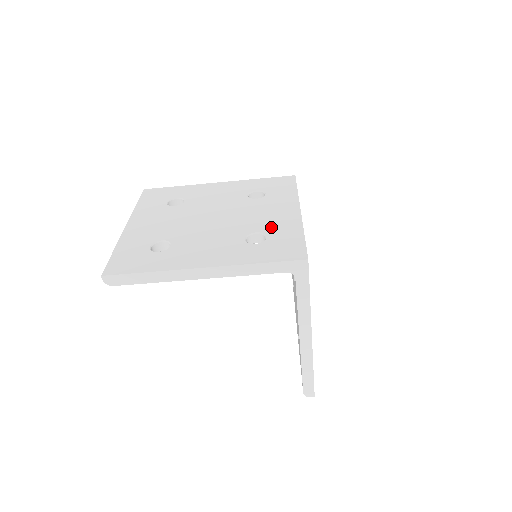
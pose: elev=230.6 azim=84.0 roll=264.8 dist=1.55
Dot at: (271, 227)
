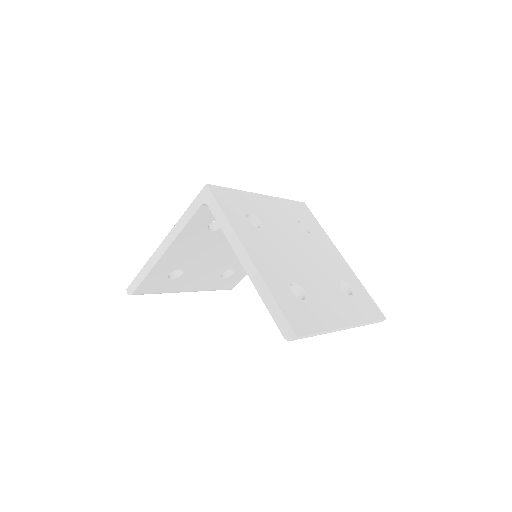
Dot at: occluded
